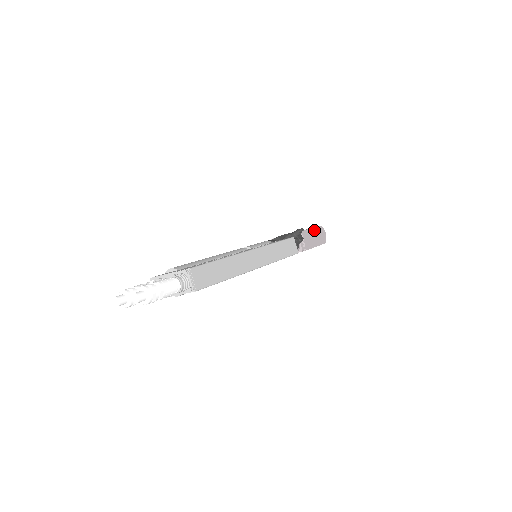
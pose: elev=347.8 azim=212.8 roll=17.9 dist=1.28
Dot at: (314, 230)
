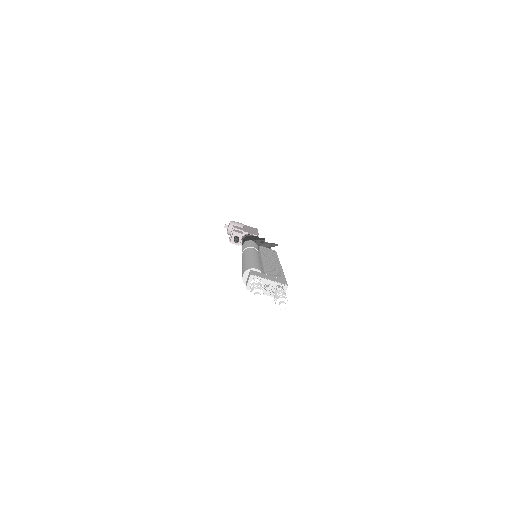
Dot at: occluded
